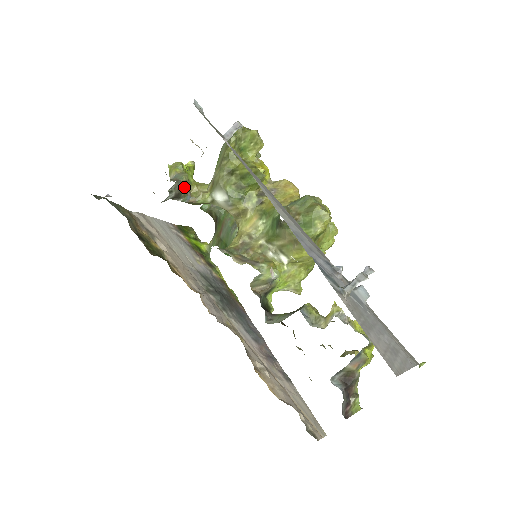
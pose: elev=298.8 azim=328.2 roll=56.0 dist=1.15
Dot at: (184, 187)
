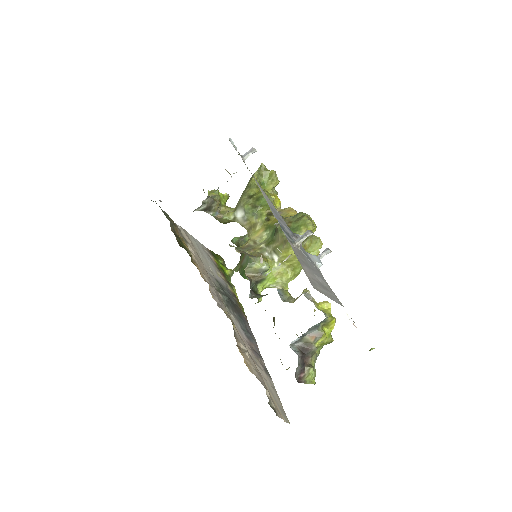
Dot at: (215, 203)
